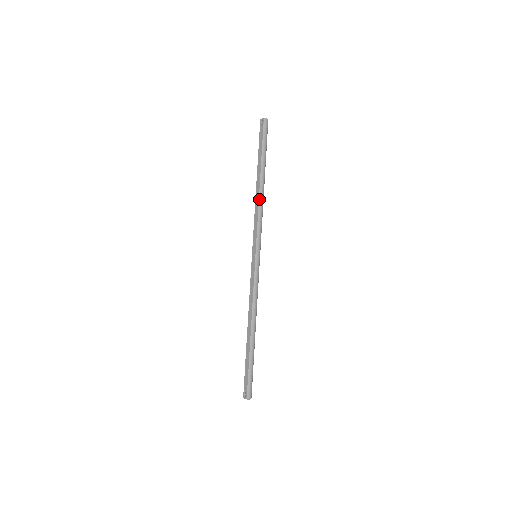
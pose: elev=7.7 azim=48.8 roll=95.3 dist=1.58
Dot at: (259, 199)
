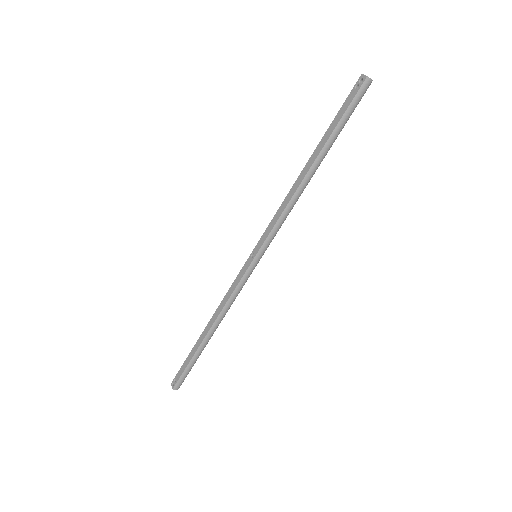
Dot at: (296, 191)
